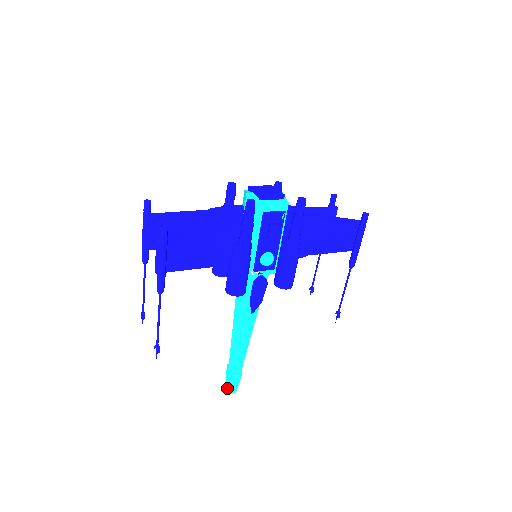
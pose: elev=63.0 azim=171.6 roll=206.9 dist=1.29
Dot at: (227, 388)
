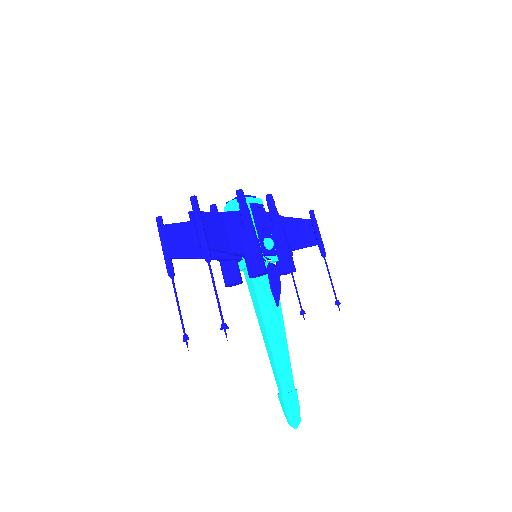
Dot at: (290, 419)
